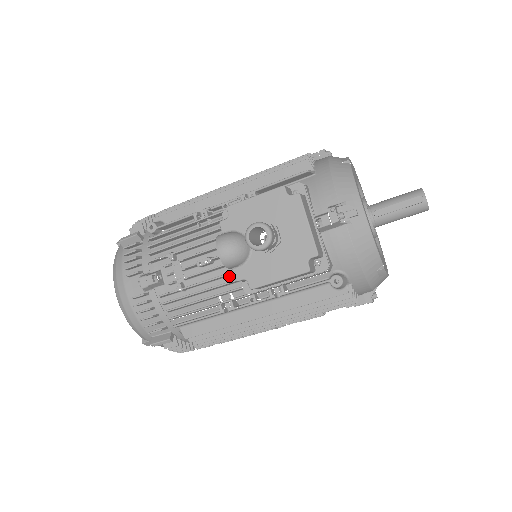
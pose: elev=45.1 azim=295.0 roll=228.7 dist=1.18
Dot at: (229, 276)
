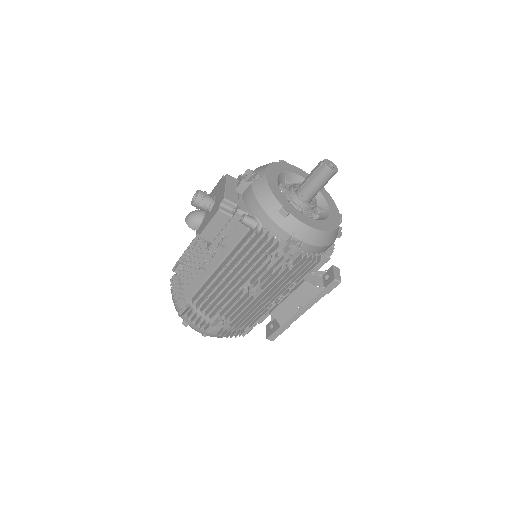
Dot at: occluded
